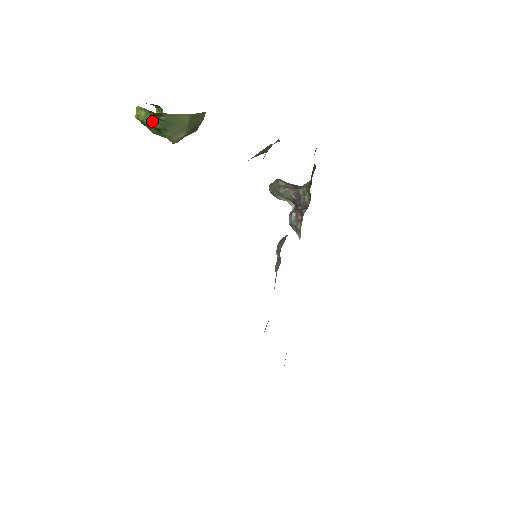
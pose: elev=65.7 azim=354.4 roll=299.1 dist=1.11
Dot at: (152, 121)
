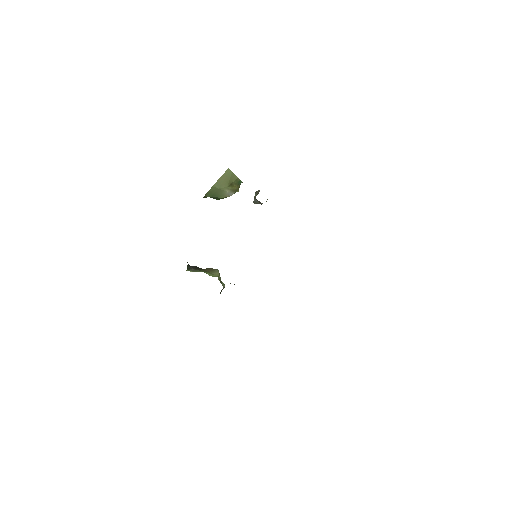
Dot at: occluded
